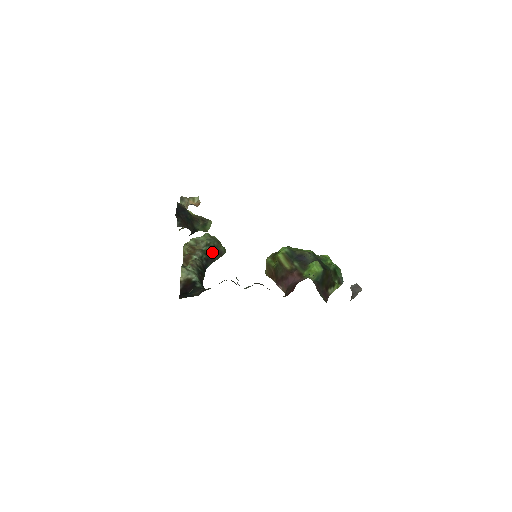
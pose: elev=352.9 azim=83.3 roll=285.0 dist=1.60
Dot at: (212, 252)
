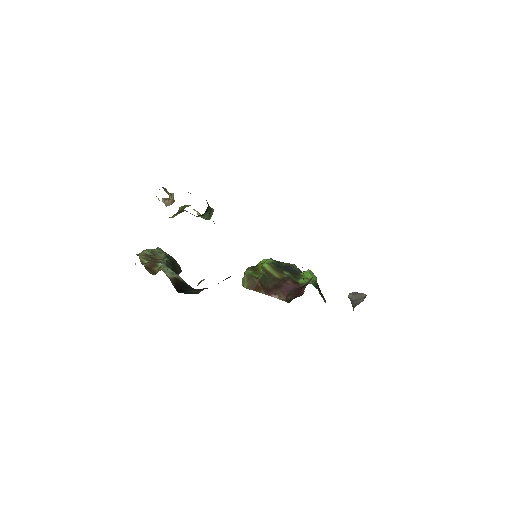
Dot at: (173, 265)
